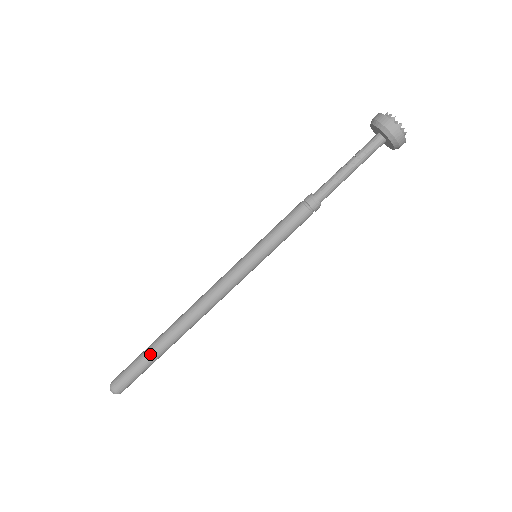
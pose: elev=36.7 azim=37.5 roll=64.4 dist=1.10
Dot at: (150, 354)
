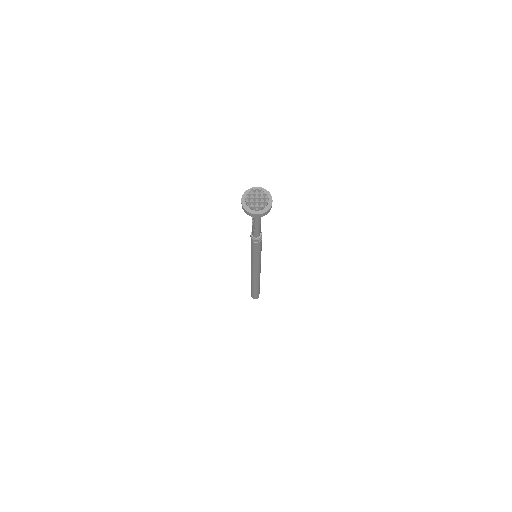
Dot at: (252, 289)
